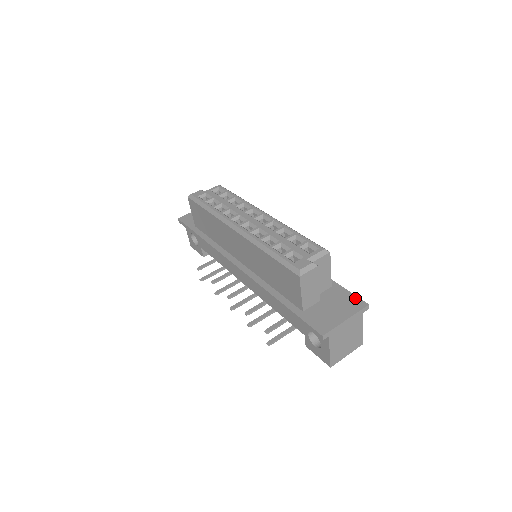
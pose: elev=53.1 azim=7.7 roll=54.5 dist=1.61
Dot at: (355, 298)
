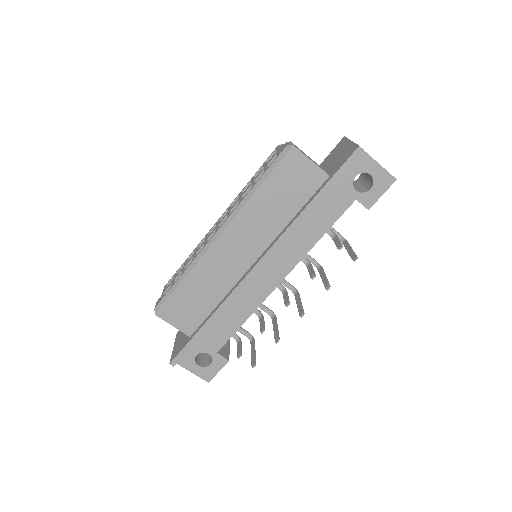
Dot at: (334, 148)
